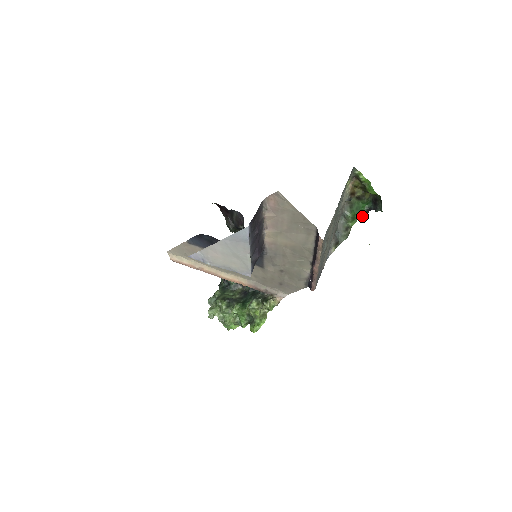
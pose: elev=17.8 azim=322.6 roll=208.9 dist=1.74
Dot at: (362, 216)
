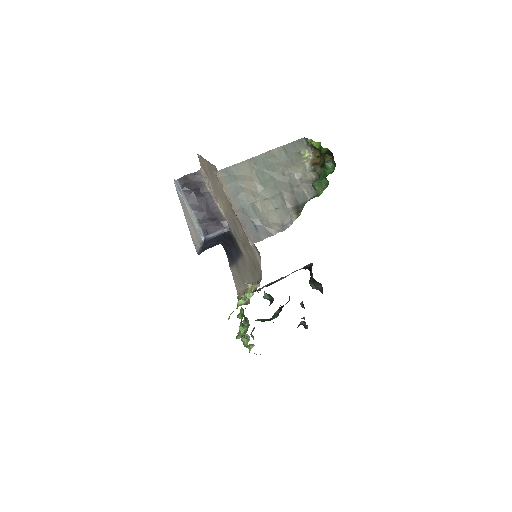
Dot at: (328, 181)
